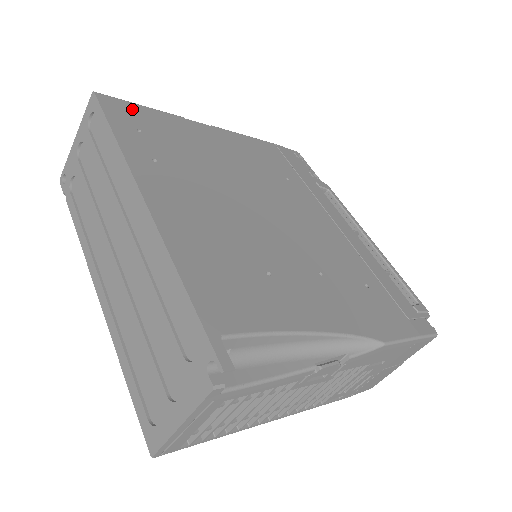
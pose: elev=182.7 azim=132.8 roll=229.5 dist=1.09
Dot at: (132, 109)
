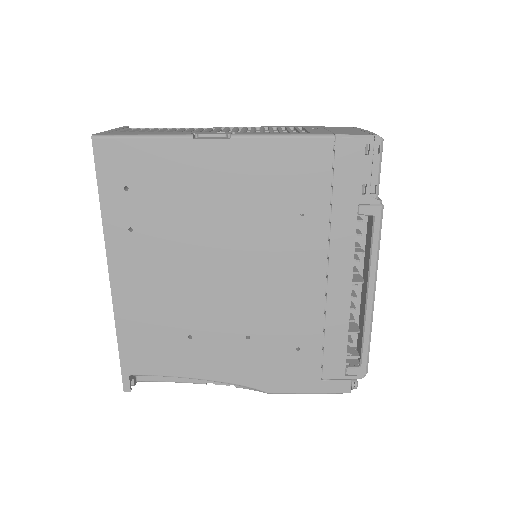
Dot at: (127, 152)
